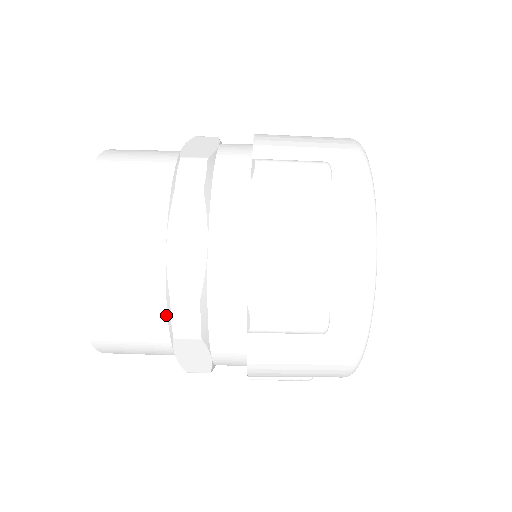
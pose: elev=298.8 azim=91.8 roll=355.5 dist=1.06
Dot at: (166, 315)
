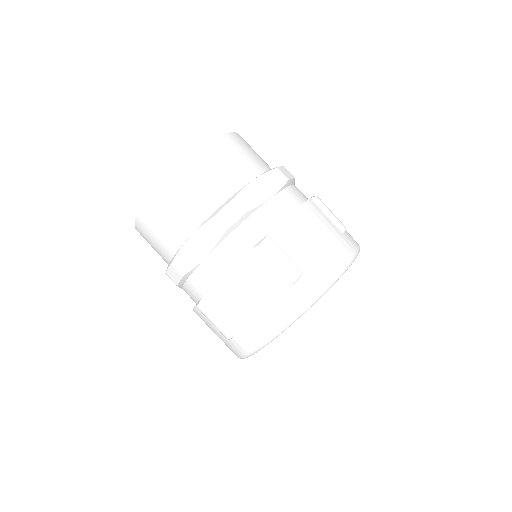
Dot at: (216, 209)
